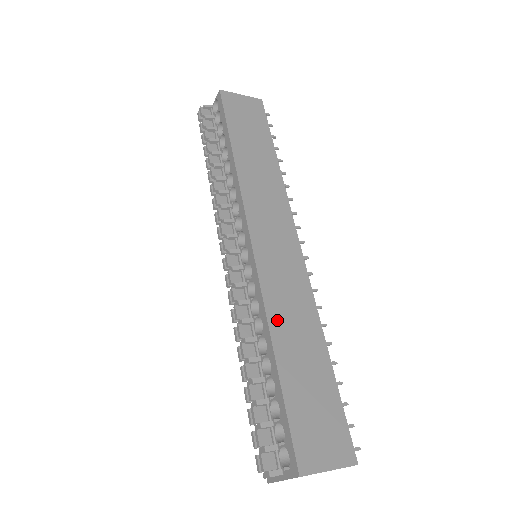
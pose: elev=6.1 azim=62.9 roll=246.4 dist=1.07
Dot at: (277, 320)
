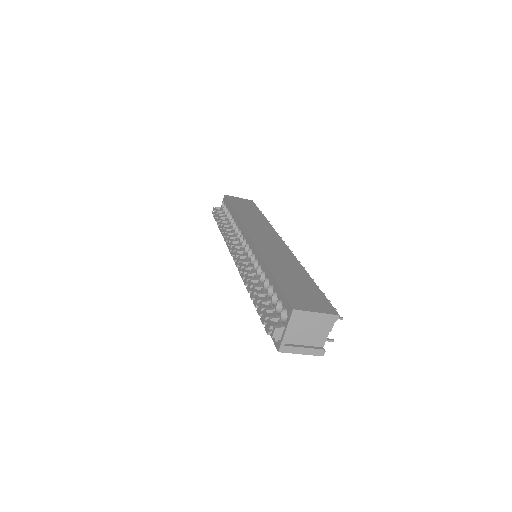
Dot at: (270, 260)
